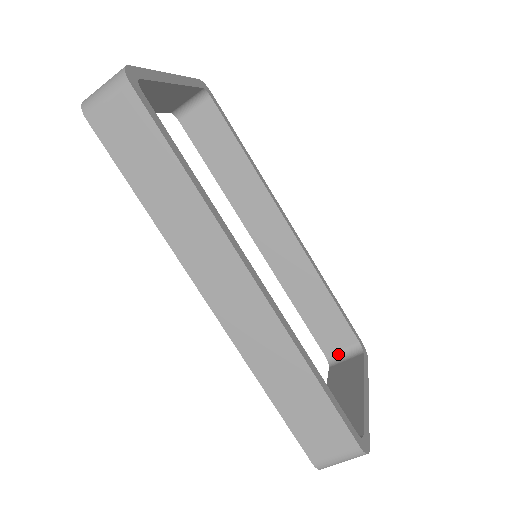
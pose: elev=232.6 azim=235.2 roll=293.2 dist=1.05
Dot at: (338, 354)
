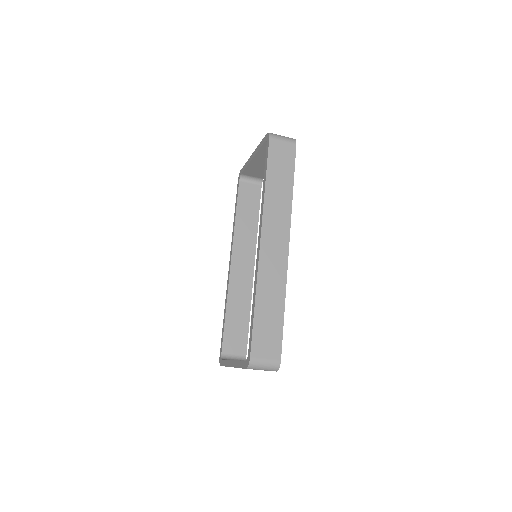
Dot at: (230, 356)
